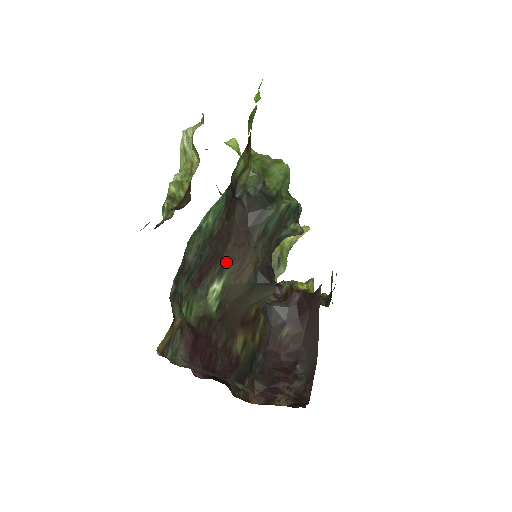
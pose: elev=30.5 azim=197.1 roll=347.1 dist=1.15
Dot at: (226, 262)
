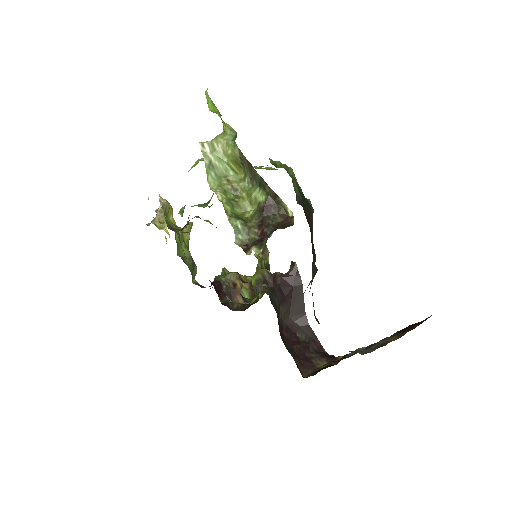
Dot at: (313, 262)
